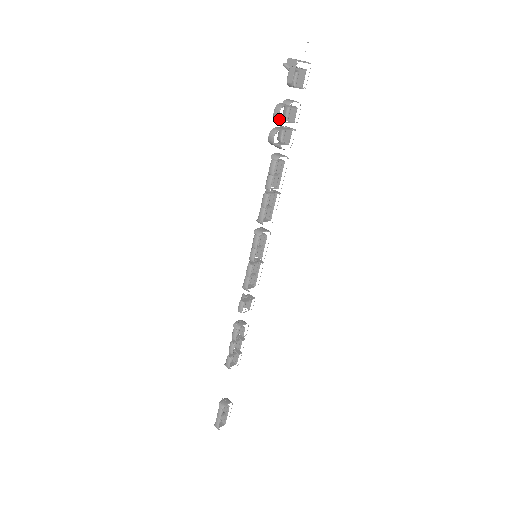
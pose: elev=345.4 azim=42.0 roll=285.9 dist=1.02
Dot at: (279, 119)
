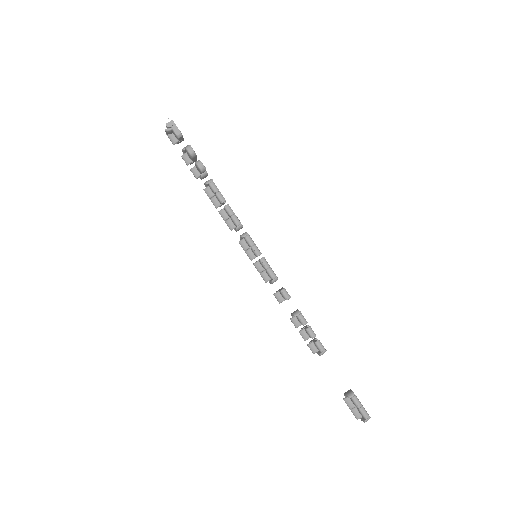
Dot at: (195, 153)
